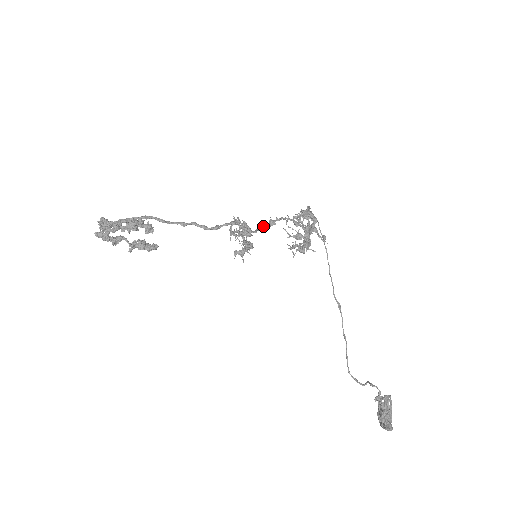
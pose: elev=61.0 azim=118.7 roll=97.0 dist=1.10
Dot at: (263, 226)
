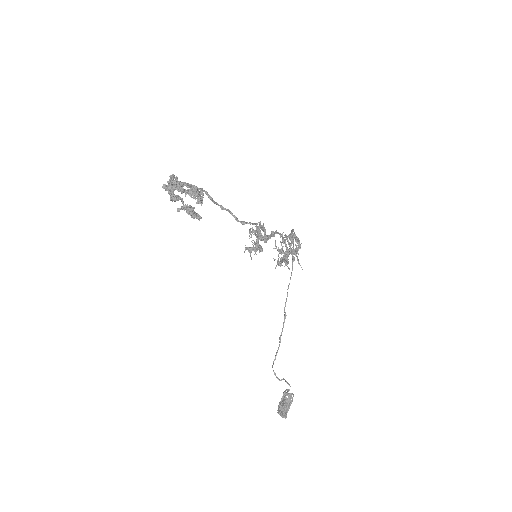
Dot at: occluded
